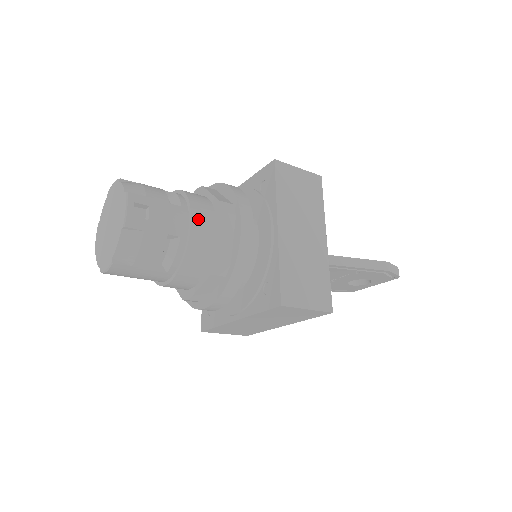
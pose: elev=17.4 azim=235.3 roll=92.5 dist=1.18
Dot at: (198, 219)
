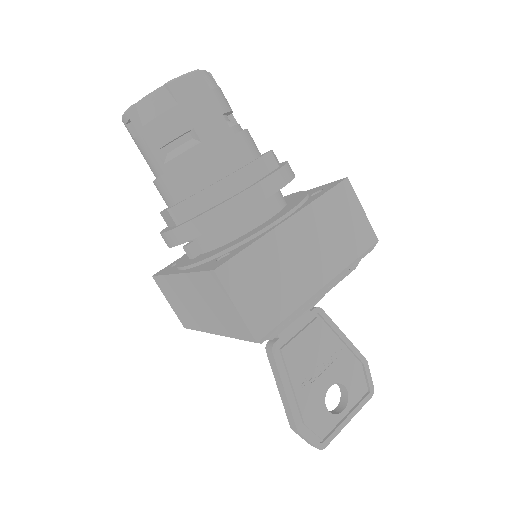
Dot at: occluded
